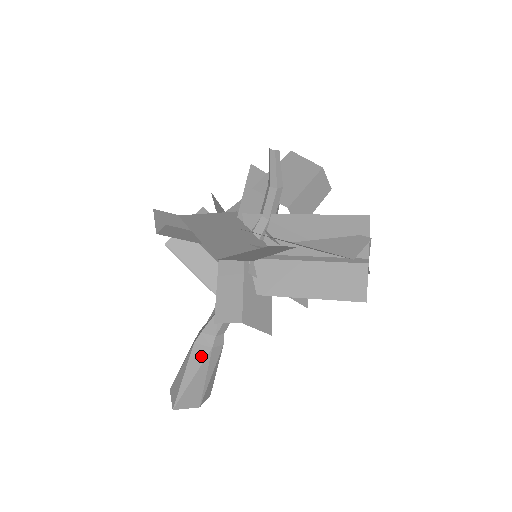
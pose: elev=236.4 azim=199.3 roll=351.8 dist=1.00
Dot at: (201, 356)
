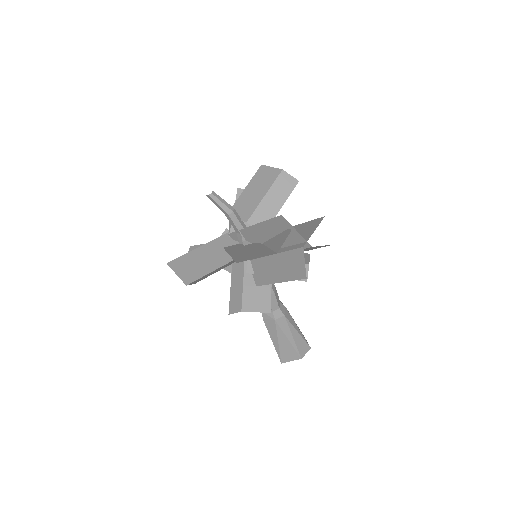
Dot at: (272, 326)
